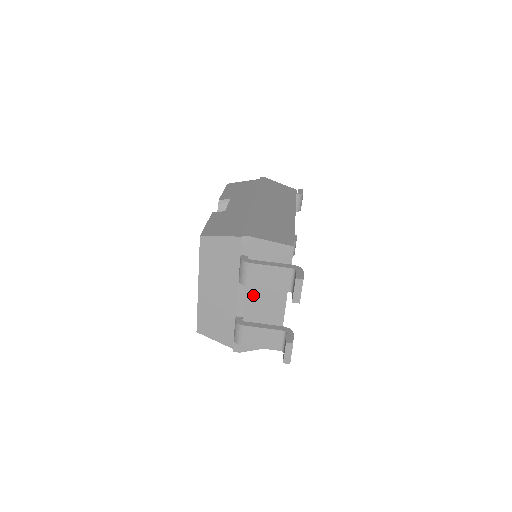
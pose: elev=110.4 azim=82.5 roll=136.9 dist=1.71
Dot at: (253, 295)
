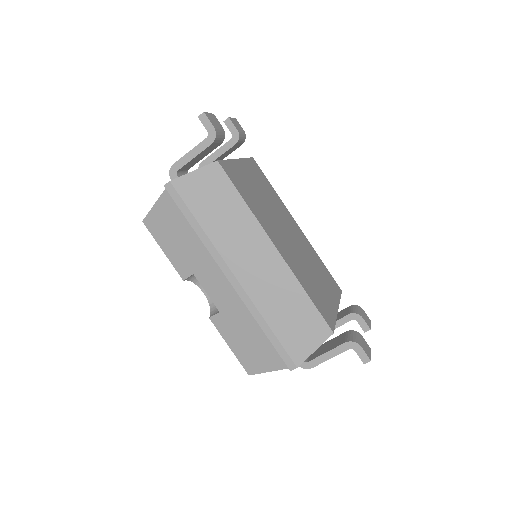
Dot at: occluded
